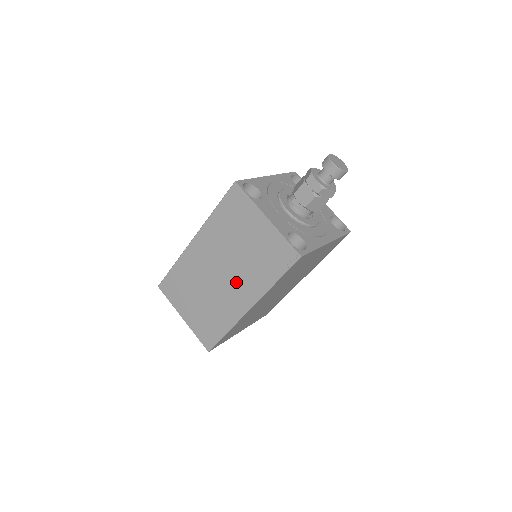
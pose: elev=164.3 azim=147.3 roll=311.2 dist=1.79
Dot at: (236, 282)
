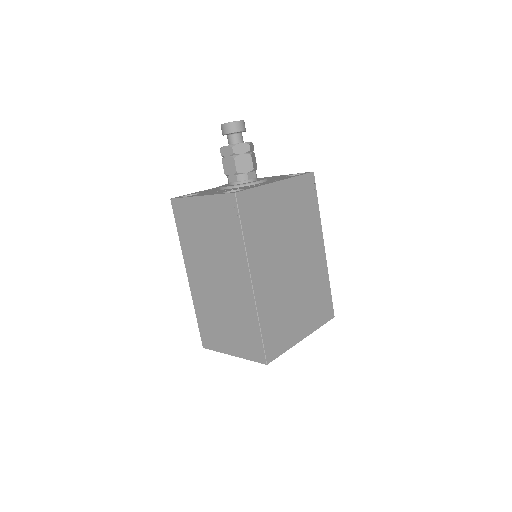
Dot at: (228, 272)
